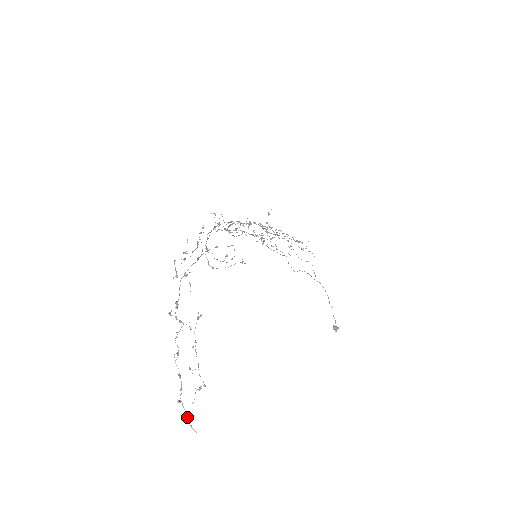
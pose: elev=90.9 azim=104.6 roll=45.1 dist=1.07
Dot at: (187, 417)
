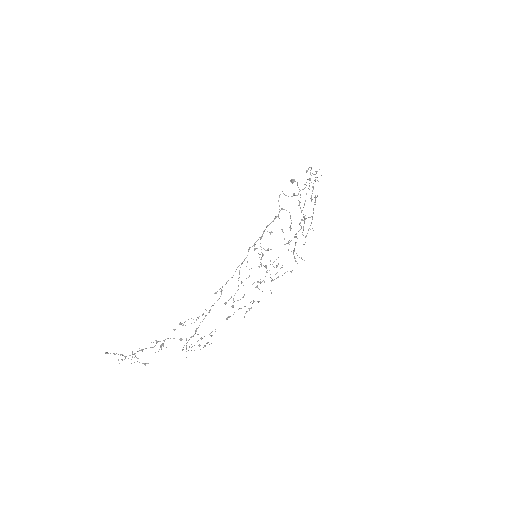
Dot at: occluded
